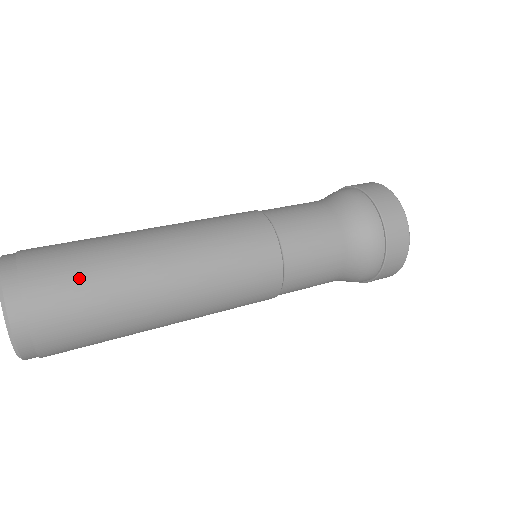
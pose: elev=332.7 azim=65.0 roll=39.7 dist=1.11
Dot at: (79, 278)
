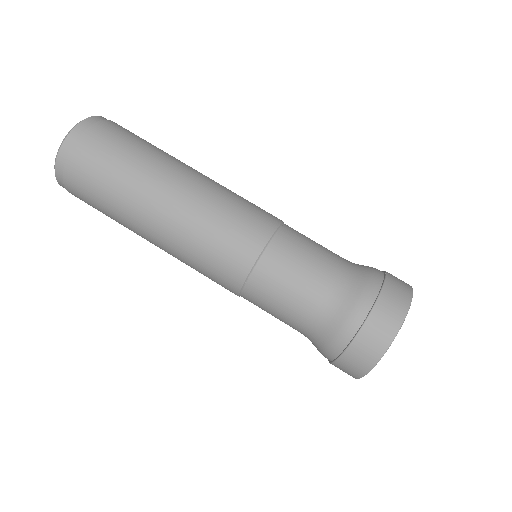
Dot at: (113, 158)
